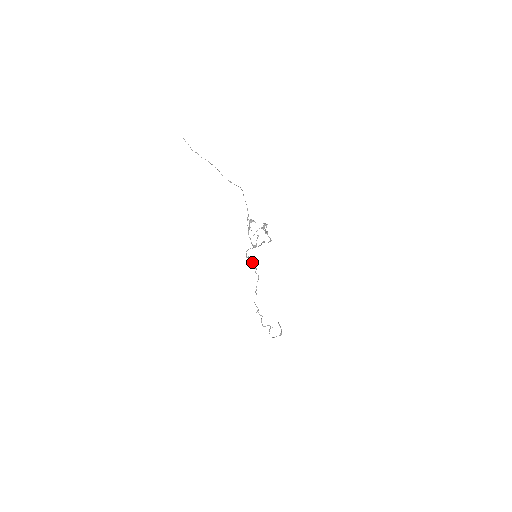
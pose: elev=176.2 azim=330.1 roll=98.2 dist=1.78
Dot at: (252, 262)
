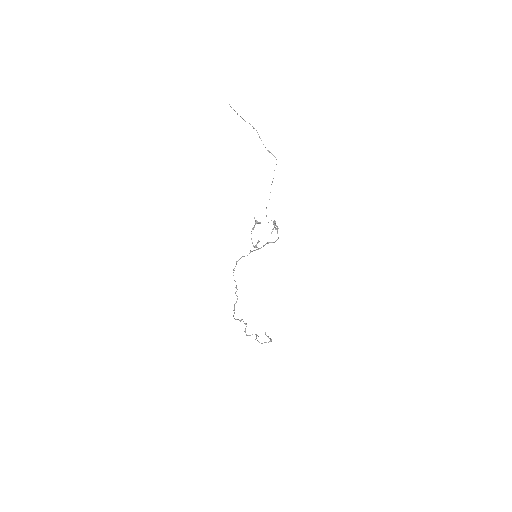
Dot at: (235, 281)
